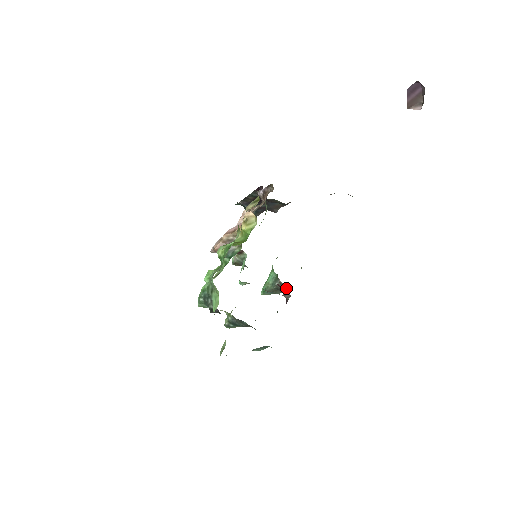
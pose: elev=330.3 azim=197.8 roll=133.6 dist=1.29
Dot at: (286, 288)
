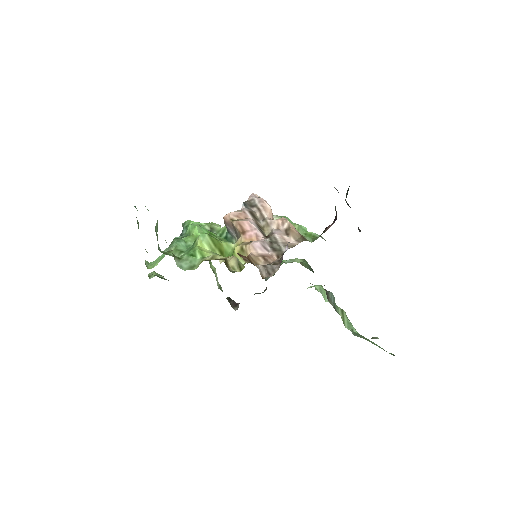
Dot at: (266, 289)
